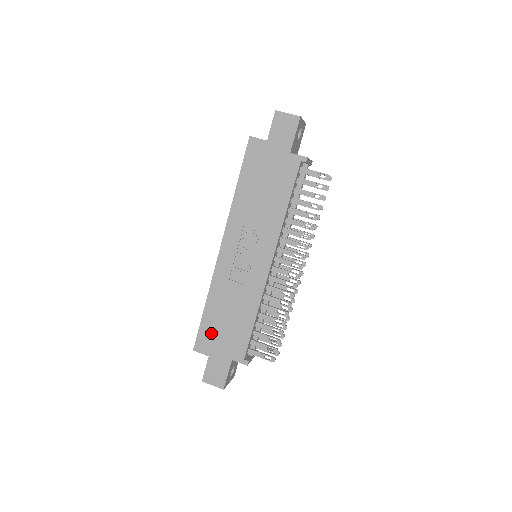
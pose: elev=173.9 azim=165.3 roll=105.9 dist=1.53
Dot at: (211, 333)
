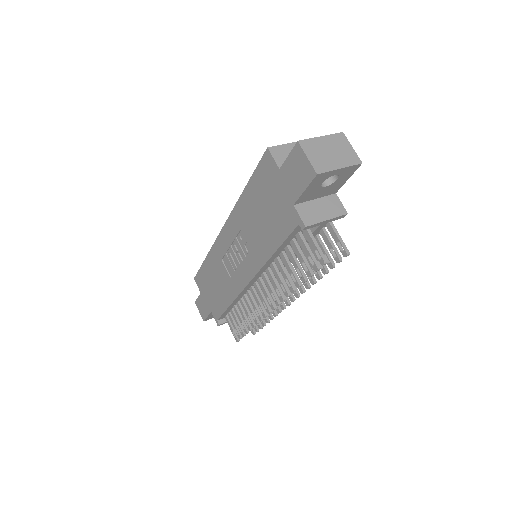
Dot at: (204, 281)
